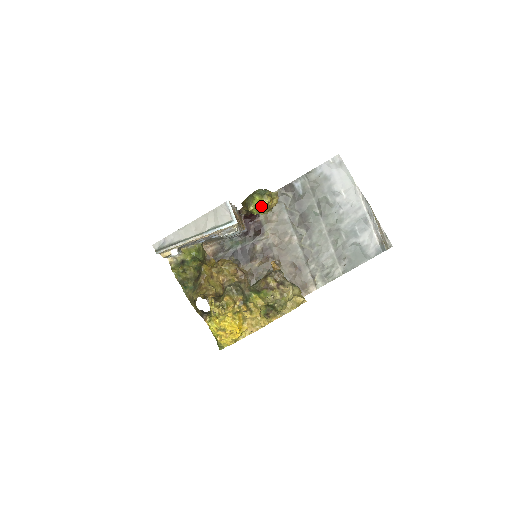
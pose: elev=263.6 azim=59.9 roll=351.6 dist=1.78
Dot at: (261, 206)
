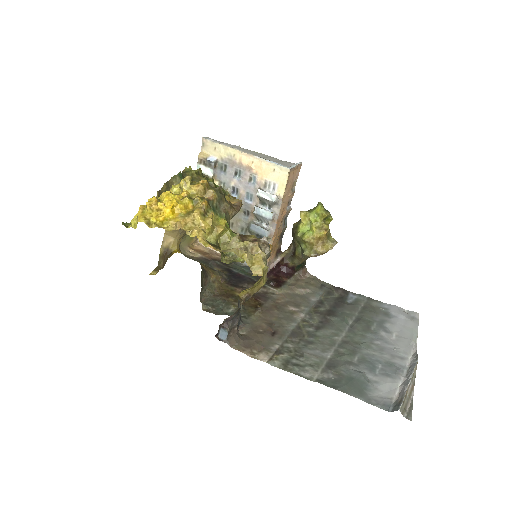
Dot at: (314, 222)
